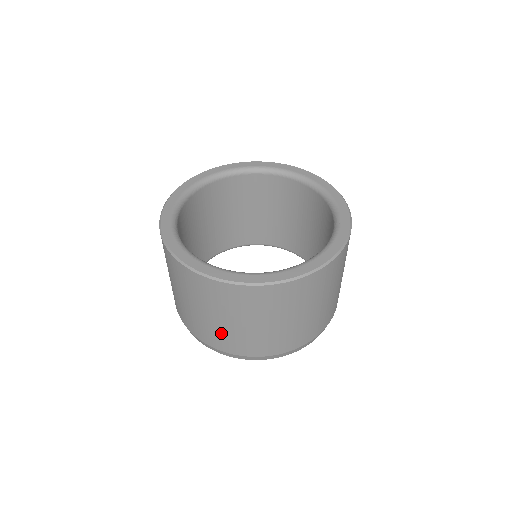
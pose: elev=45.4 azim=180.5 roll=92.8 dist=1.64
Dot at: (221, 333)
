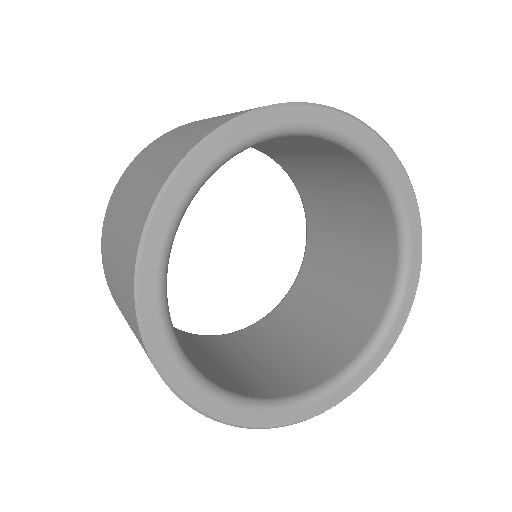
Dot at: occluded
